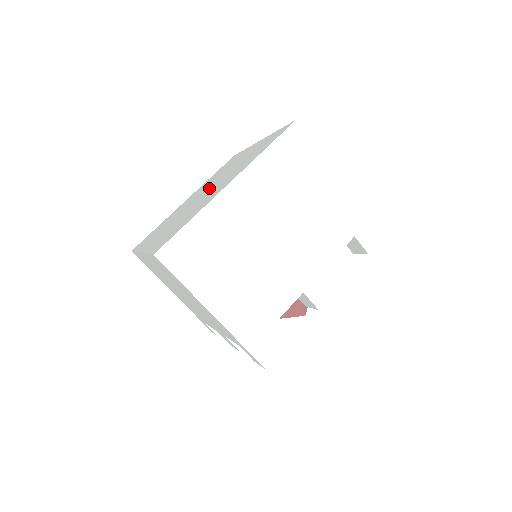
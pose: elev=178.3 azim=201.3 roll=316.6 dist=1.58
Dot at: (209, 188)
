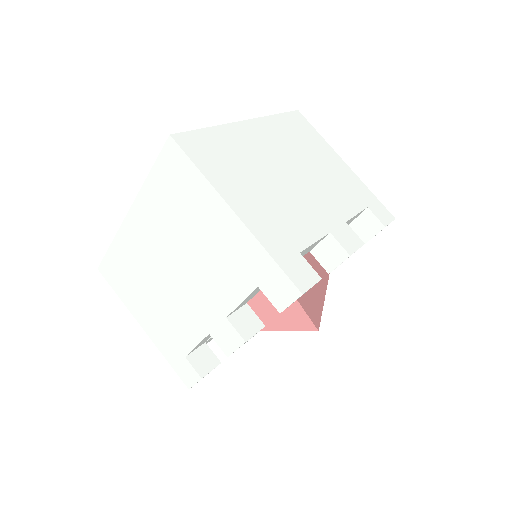
Dot at: occluded
